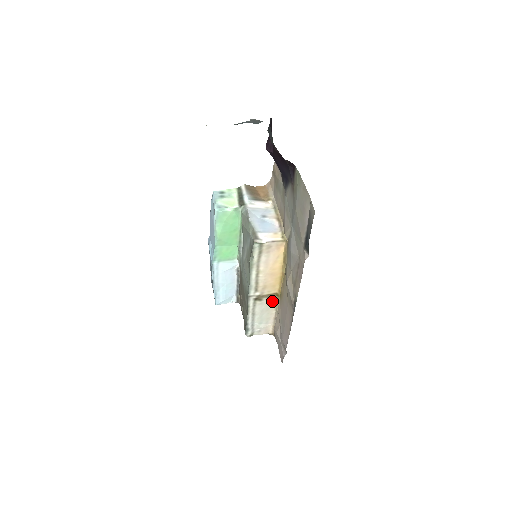
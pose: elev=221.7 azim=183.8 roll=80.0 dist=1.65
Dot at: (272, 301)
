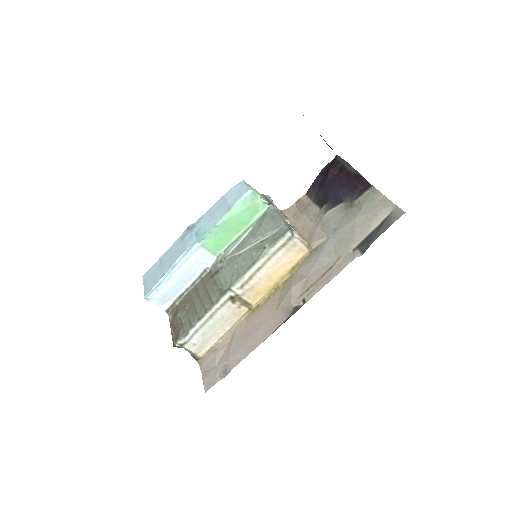
Dot at: (239, 312)
